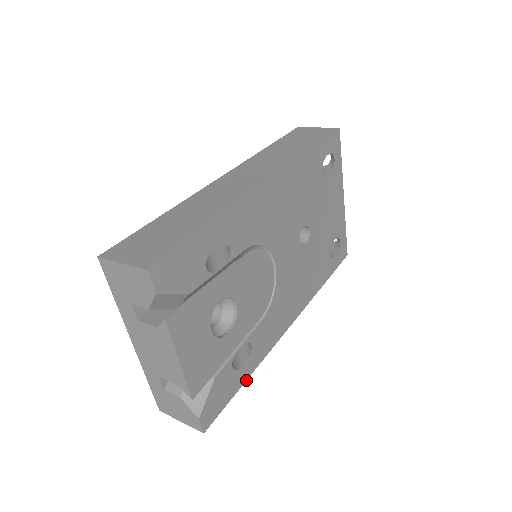
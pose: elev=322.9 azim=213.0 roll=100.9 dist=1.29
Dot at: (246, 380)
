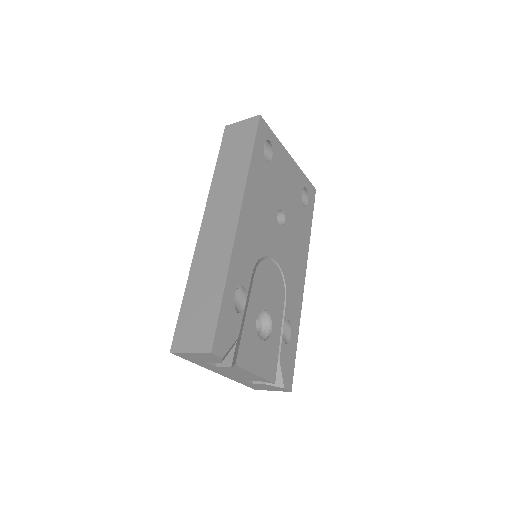
Dot at: (297, 340)
